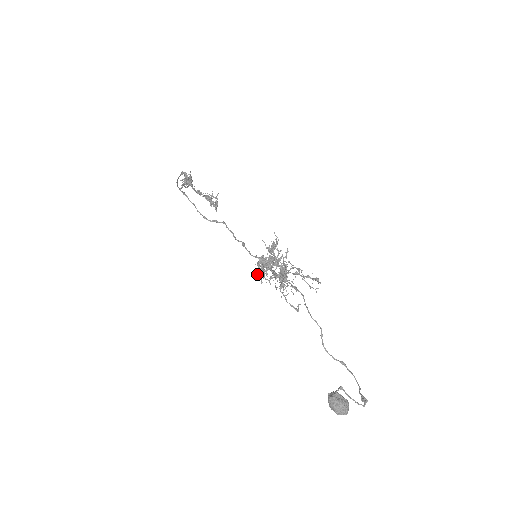
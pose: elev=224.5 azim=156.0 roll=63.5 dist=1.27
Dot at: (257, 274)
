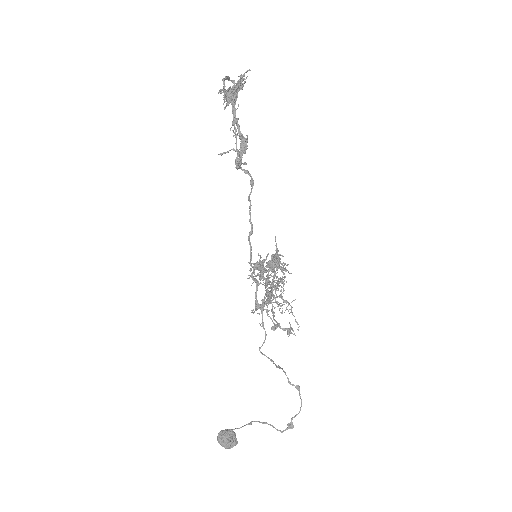
Dot at: occluded
